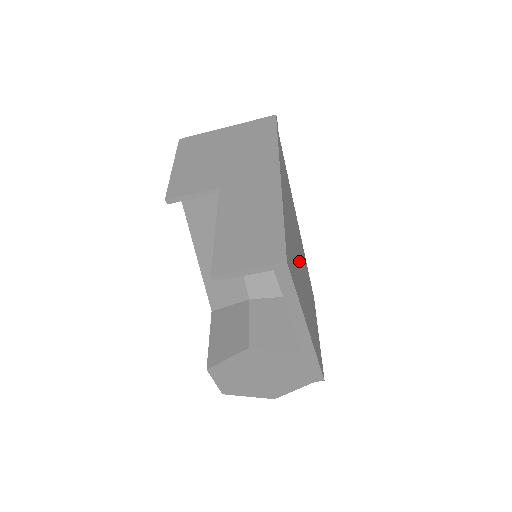
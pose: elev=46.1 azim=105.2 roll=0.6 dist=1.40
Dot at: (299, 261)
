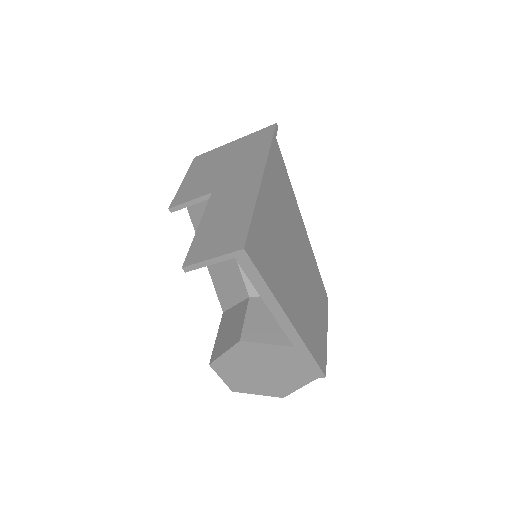
Dot at: (290, 256)
